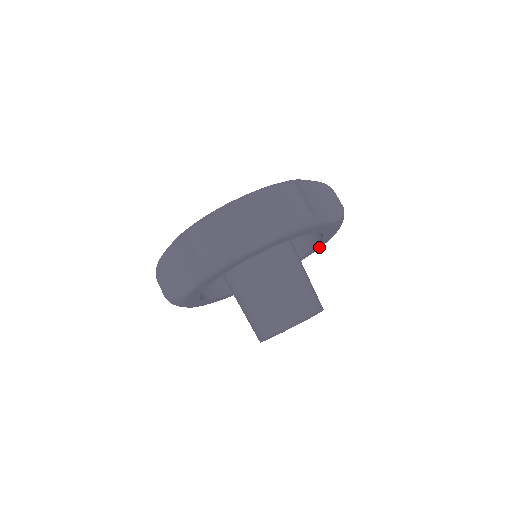
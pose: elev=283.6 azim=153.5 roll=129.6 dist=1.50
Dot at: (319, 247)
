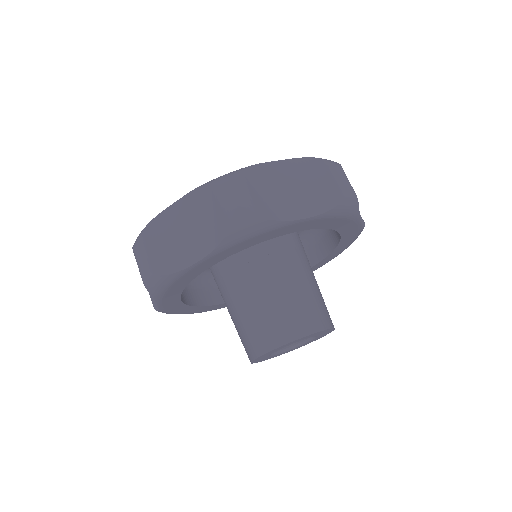
Dot at: (353, 236)
